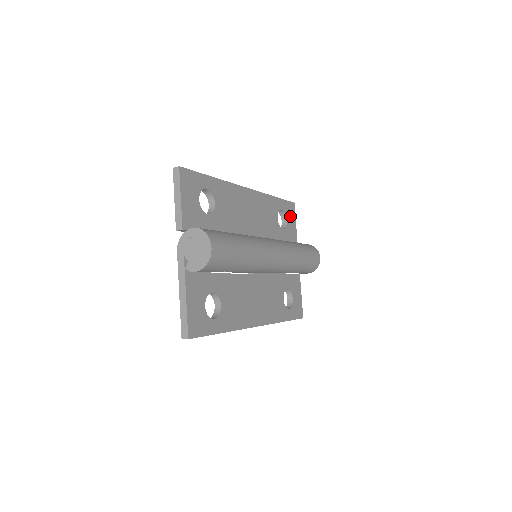
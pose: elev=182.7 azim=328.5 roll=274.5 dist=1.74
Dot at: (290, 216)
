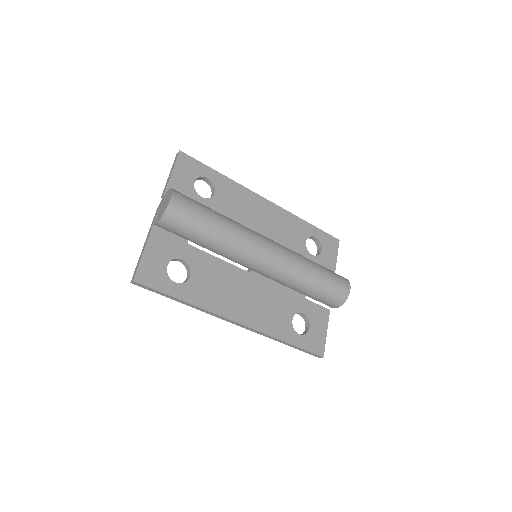
Dot at: (328, 249)
